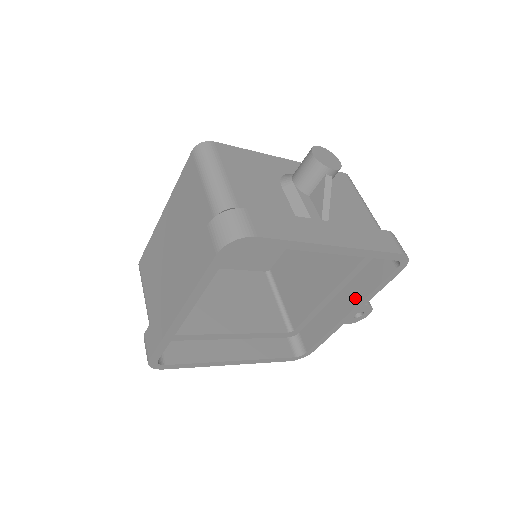
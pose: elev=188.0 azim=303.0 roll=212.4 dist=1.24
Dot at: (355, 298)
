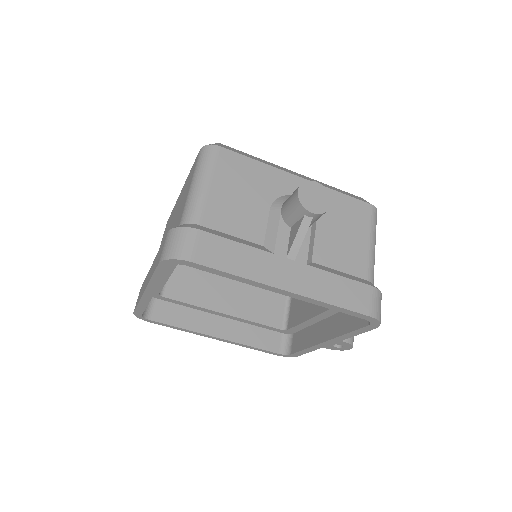
Dot at: (334, 331)
